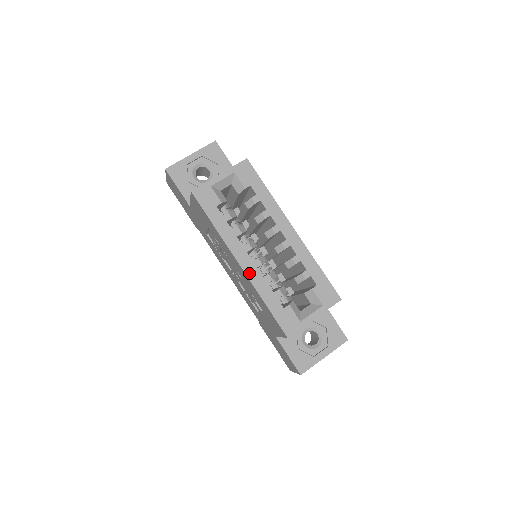
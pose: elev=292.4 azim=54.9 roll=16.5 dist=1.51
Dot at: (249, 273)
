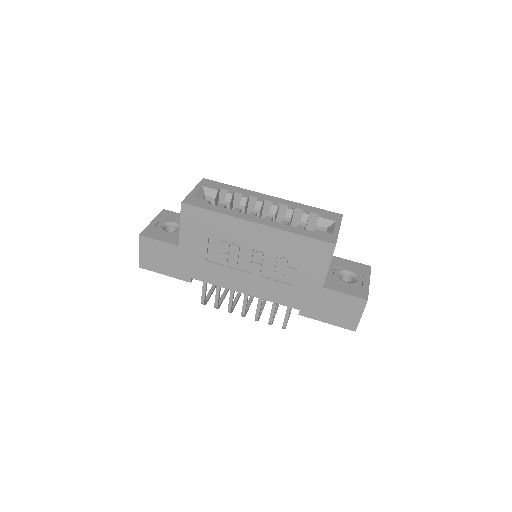
Dot at: (269, 225)
